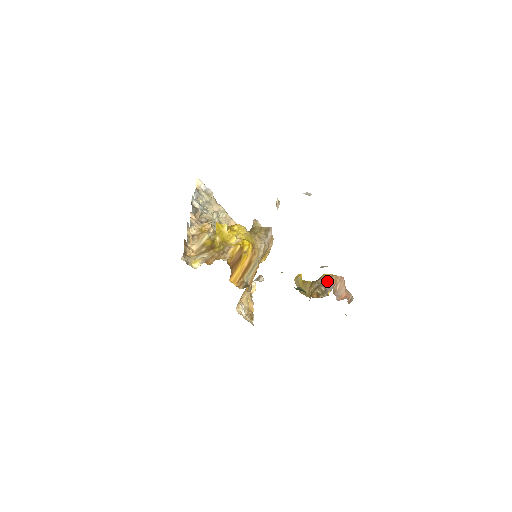
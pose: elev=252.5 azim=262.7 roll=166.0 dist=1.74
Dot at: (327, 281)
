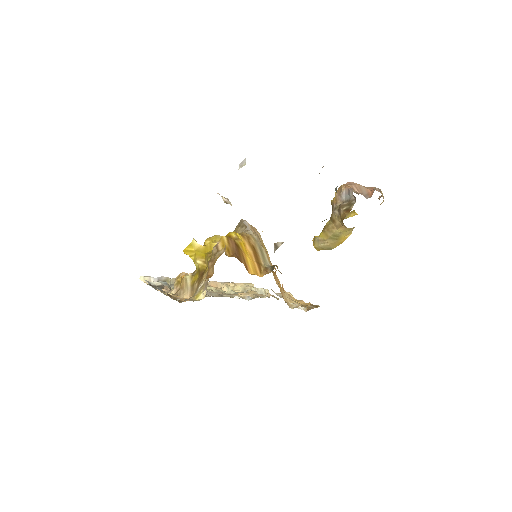
Dot at: (341, 195)
